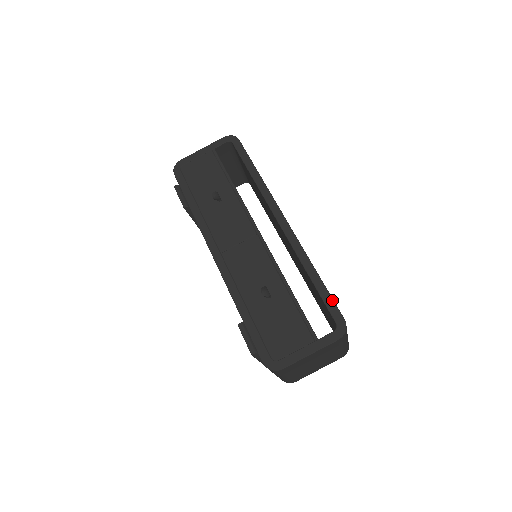
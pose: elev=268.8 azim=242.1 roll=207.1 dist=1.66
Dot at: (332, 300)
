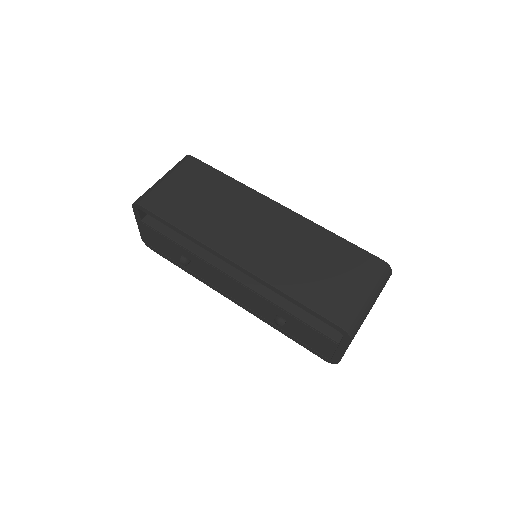
Dot at: (320, 316)
